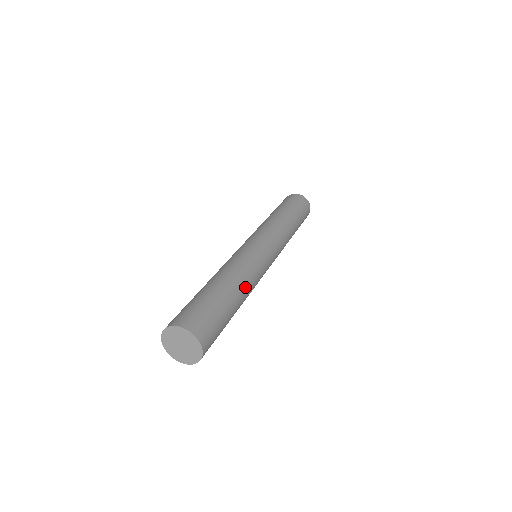
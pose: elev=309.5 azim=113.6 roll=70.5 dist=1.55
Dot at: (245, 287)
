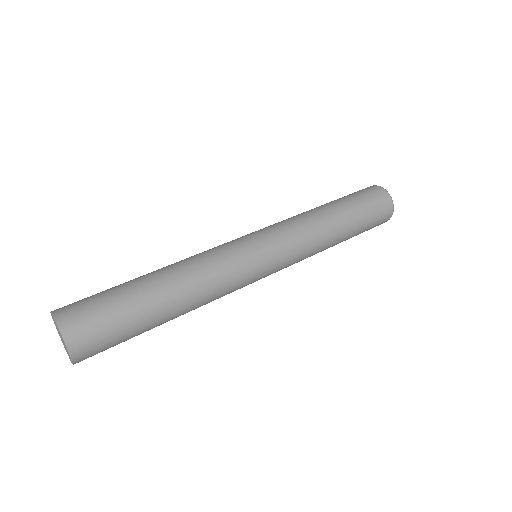
Dot at: (192, 309)
